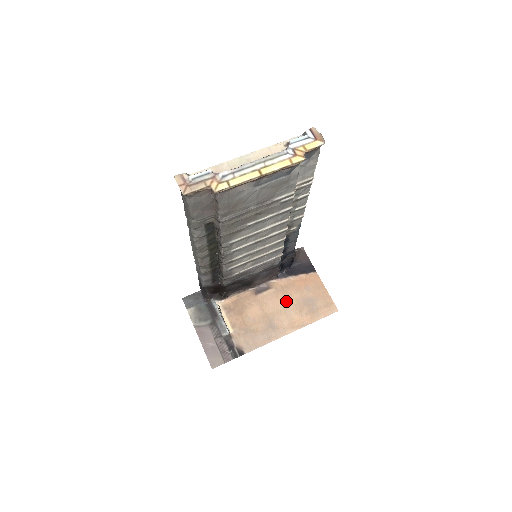
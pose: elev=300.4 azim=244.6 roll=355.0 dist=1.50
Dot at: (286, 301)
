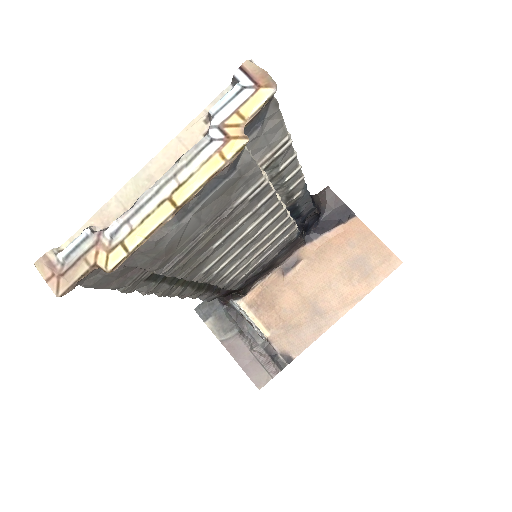
Dot at: (326, 272)
